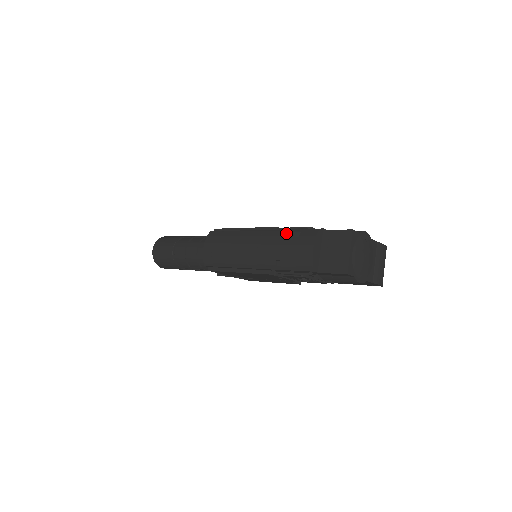
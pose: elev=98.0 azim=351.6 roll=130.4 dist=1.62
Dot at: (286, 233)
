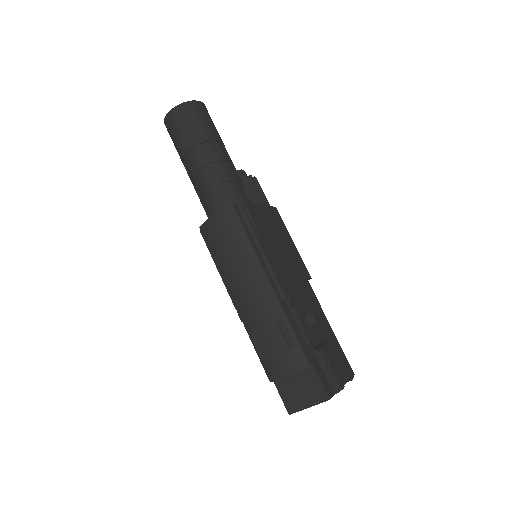
Dot at: (284, 326)
